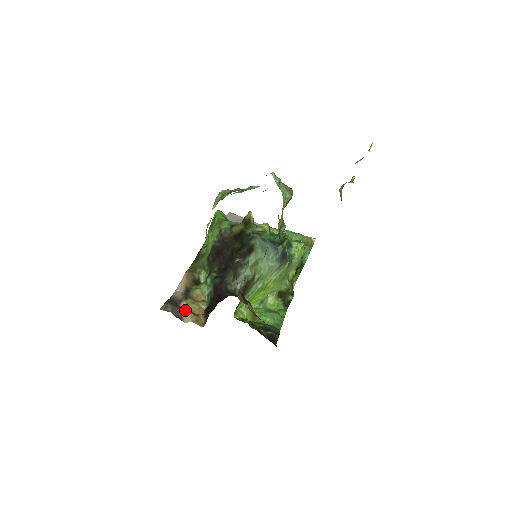
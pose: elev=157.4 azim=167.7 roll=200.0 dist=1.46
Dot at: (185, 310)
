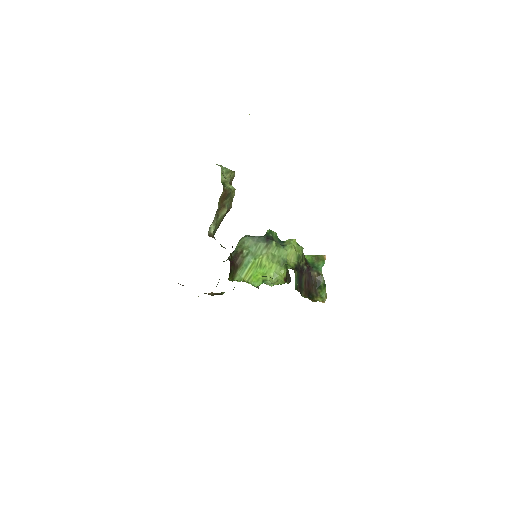
Dot at: occluded
